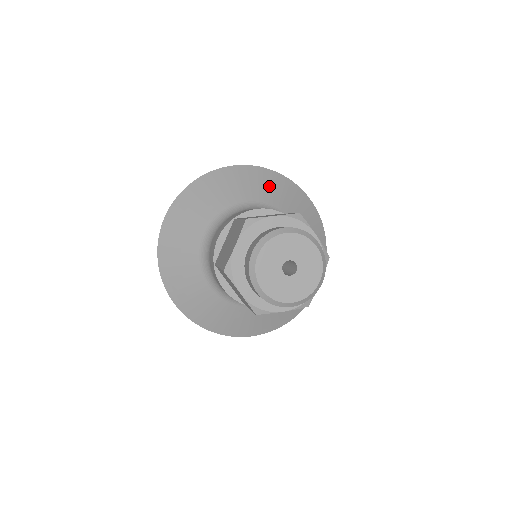
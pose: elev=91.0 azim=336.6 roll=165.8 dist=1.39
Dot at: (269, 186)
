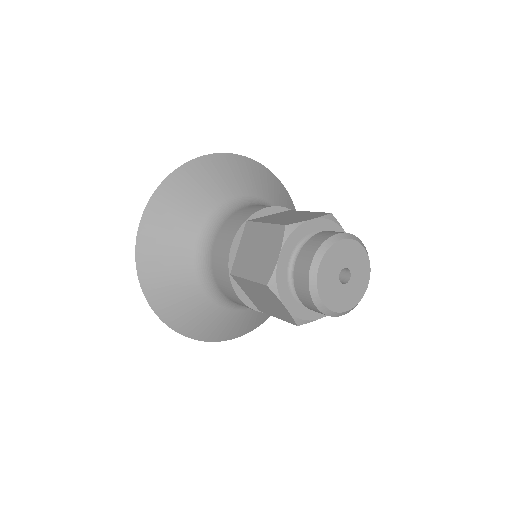
Dot at: (252, 176)
